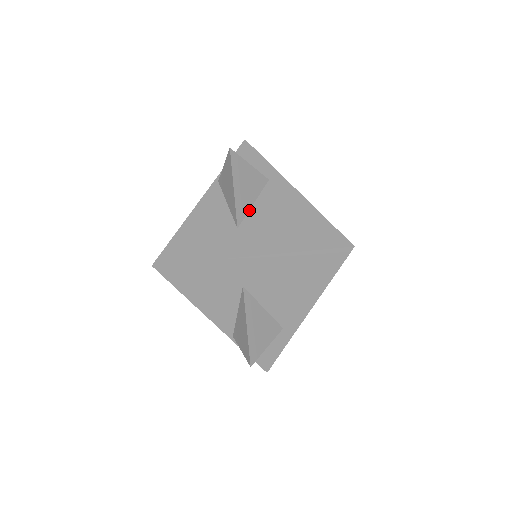
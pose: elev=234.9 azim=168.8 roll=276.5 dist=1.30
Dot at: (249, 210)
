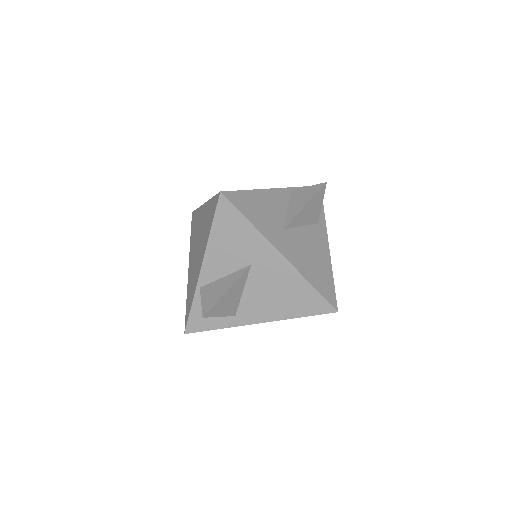
Dot at: (297, 227)
